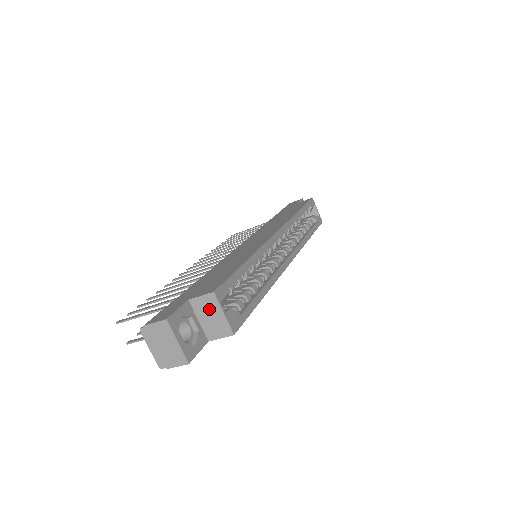
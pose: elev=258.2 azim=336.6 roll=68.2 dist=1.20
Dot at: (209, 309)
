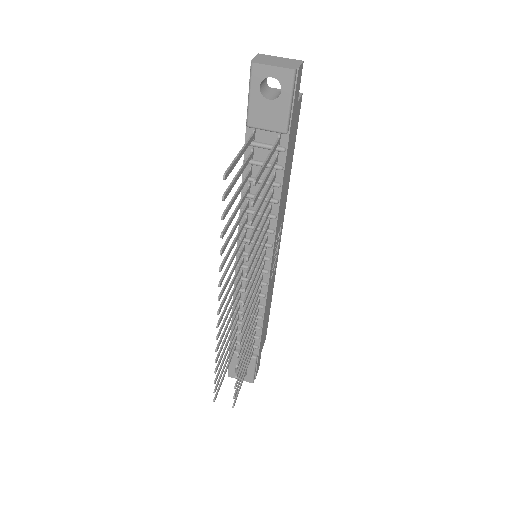
Dot at: occluded
